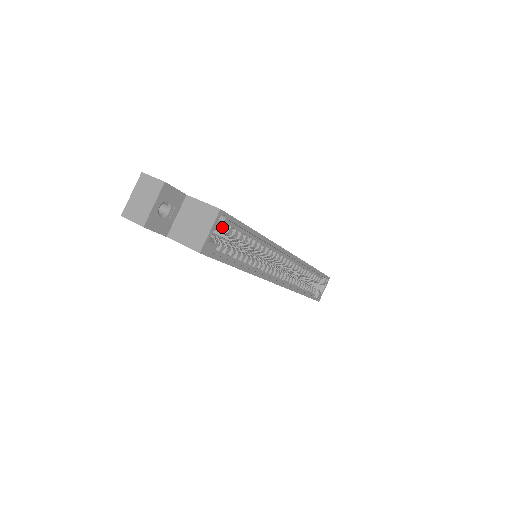
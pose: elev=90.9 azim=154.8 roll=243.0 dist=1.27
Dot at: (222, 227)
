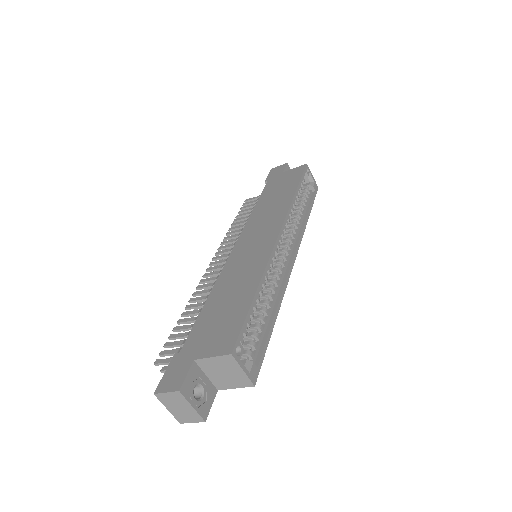
Dot at: (243, 350)
